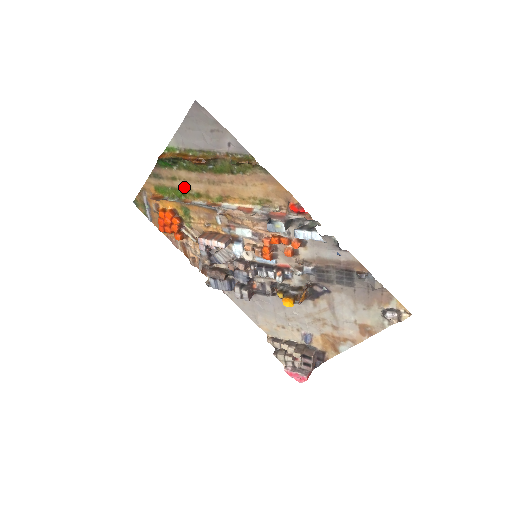
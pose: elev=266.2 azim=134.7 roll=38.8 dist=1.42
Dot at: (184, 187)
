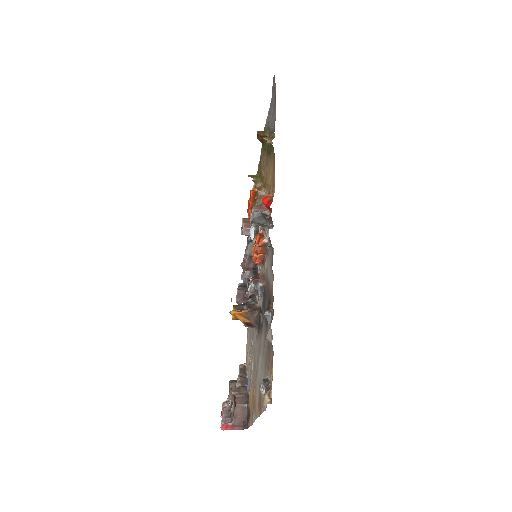
Dot at: (262, 169)
